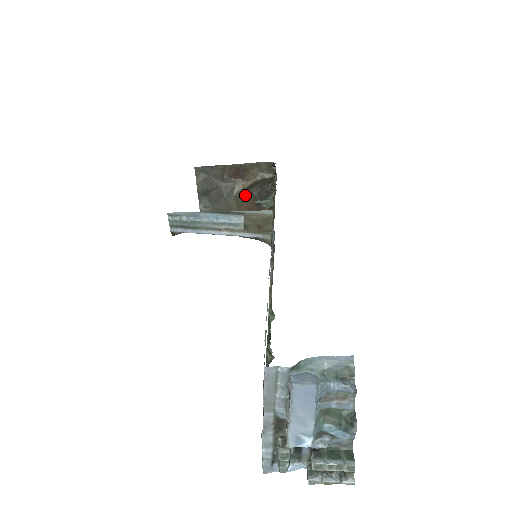
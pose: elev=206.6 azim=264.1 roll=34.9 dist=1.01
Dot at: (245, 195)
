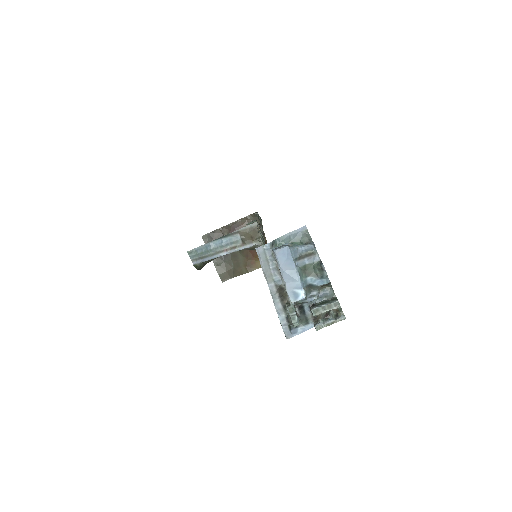
Dot at: occluded
